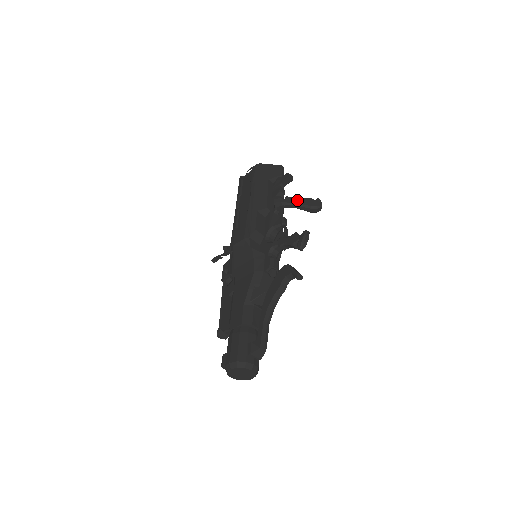
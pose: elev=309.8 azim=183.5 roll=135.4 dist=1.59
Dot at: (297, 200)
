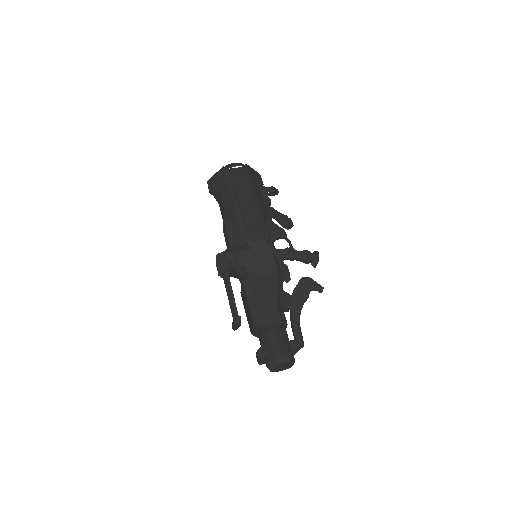
Dot at: (280, 214)
